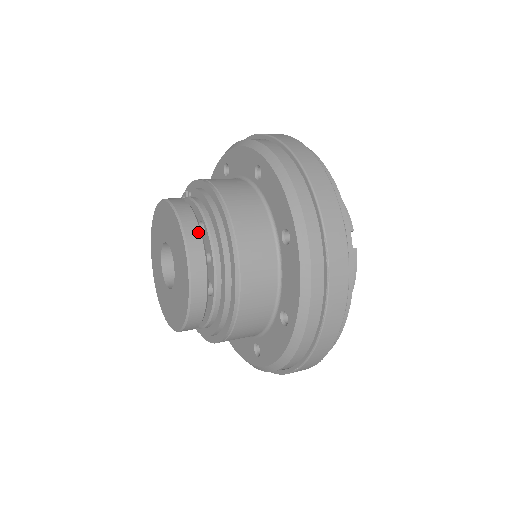
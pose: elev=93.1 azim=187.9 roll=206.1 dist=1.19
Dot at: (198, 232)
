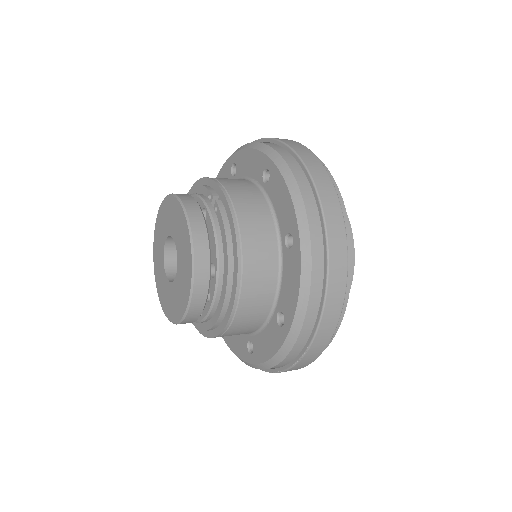
Dot at: (206, 285)
